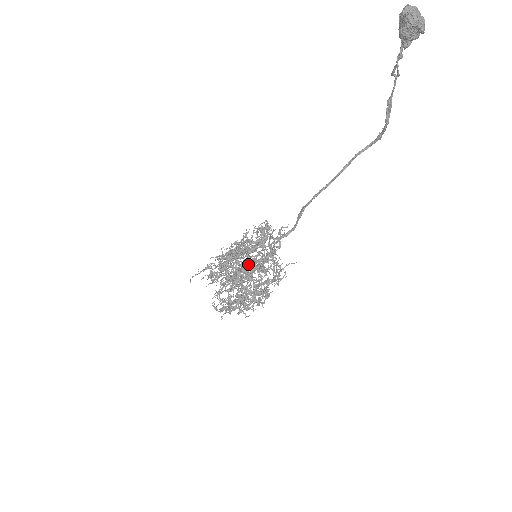
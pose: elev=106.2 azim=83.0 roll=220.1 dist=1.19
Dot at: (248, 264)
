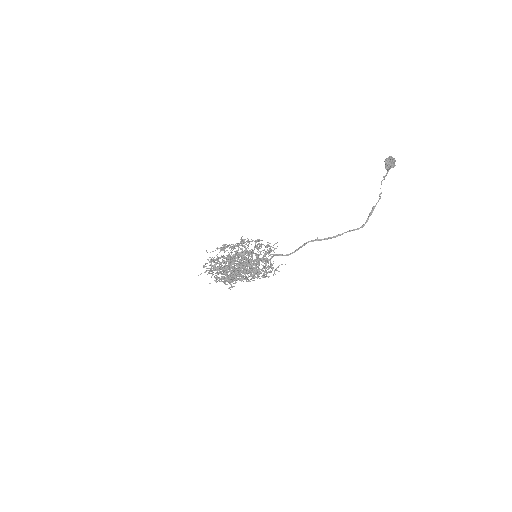
Dot at: occluded
